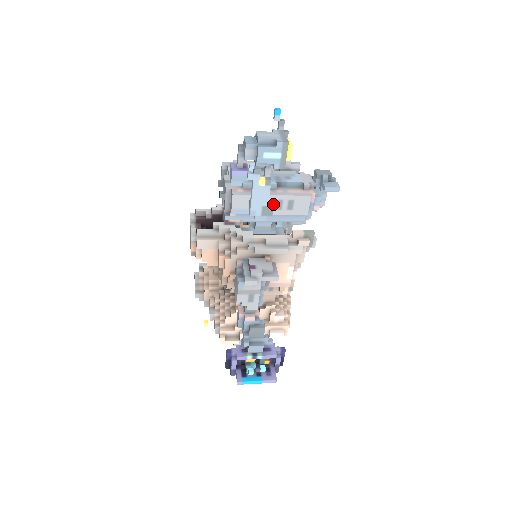
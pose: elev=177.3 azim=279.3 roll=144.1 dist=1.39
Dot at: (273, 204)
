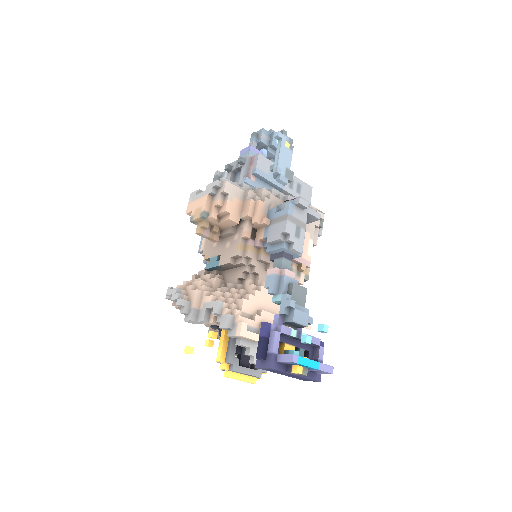
Dot at: occluded
